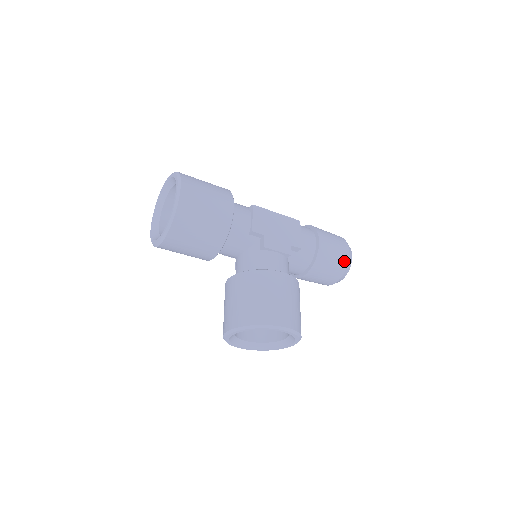
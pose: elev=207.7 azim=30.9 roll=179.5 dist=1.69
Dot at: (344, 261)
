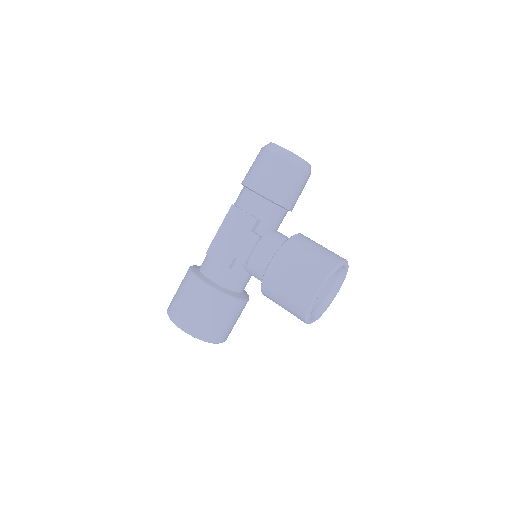
Dot at: (285, 165)
